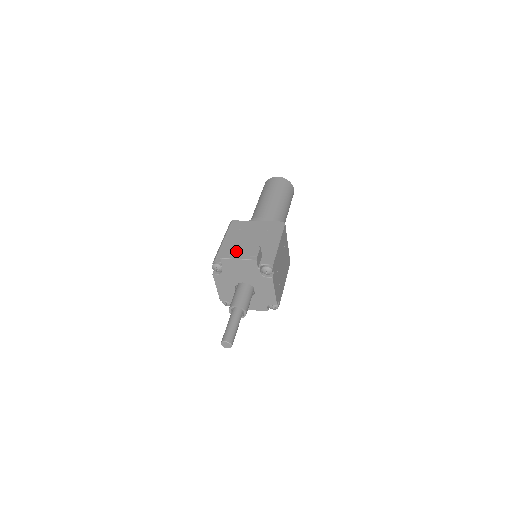
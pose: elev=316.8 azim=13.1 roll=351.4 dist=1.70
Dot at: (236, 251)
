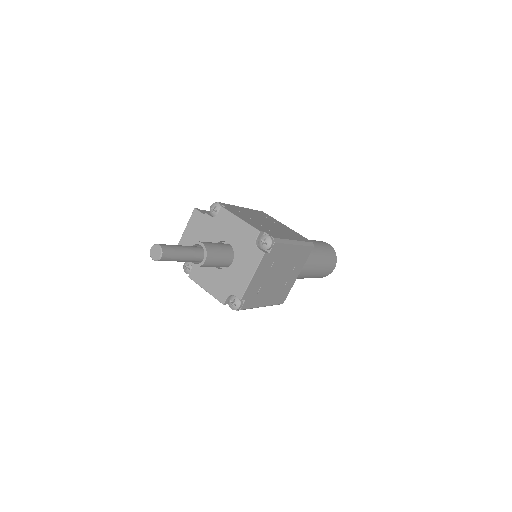
Dot at: occluded
